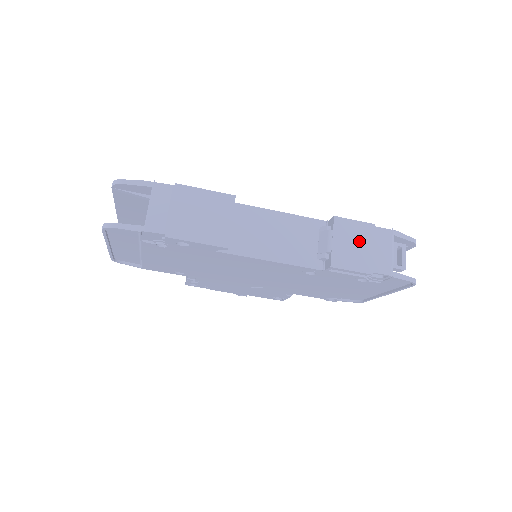
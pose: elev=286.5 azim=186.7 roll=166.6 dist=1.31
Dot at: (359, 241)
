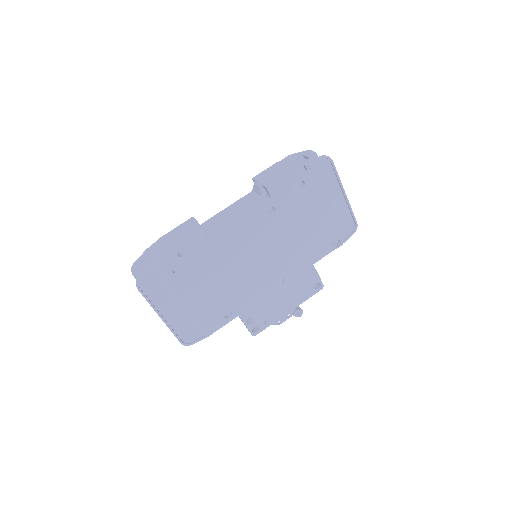
Dot at: (274, 171)
